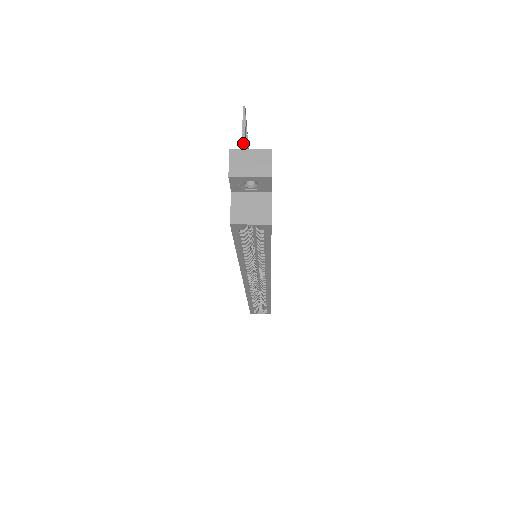
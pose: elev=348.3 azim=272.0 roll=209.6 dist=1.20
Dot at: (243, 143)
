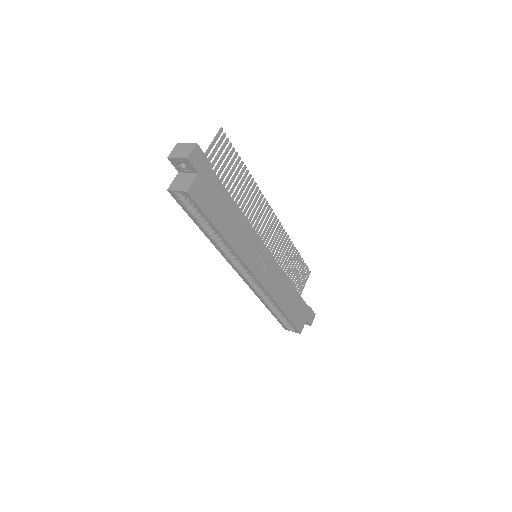
Dot at: (208, 148)
